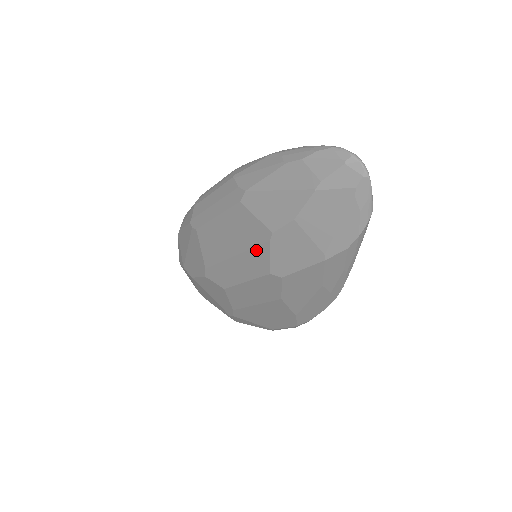
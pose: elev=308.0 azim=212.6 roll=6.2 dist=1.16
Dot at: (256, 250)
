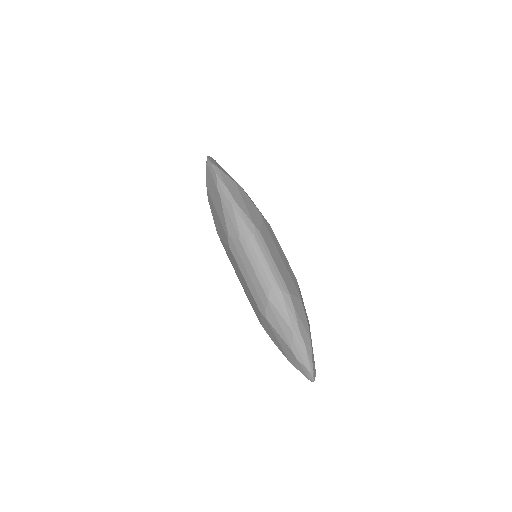
Dot at: (251, 304)
